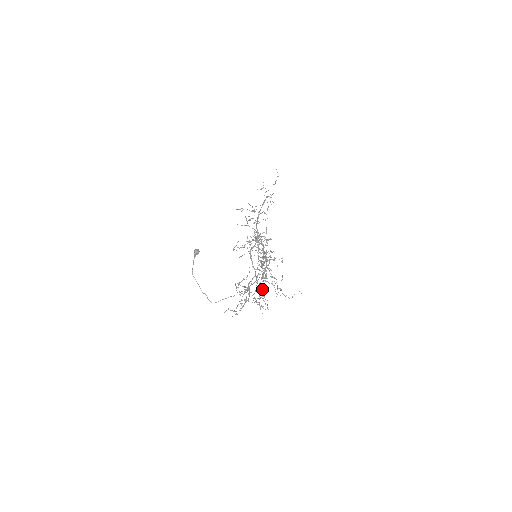
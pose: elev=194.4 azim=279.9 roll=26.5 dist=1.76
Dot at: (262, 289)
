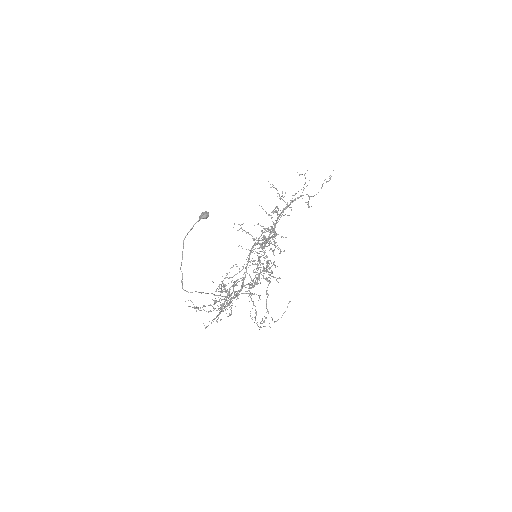
Dot at: (237, 296)
